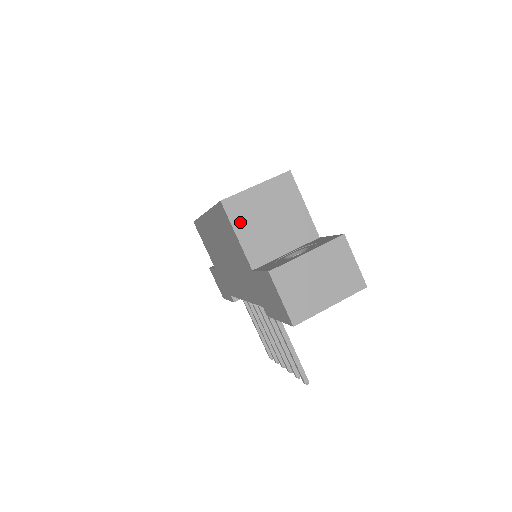
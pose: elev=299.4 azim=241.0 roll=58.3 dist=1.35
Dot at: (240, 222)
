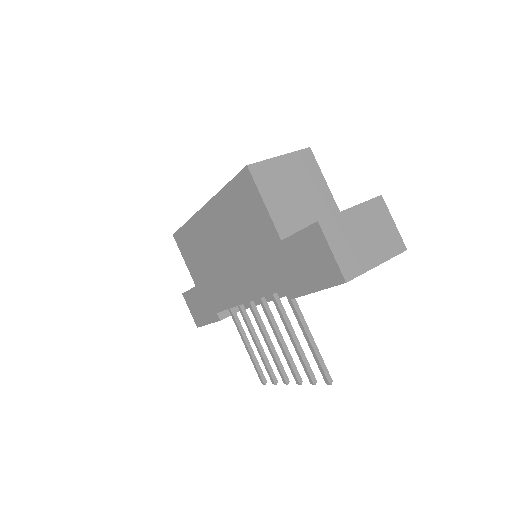
Dot at: (267, 189)
